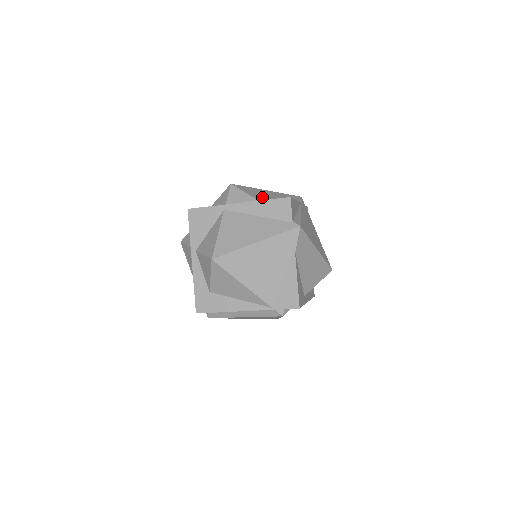
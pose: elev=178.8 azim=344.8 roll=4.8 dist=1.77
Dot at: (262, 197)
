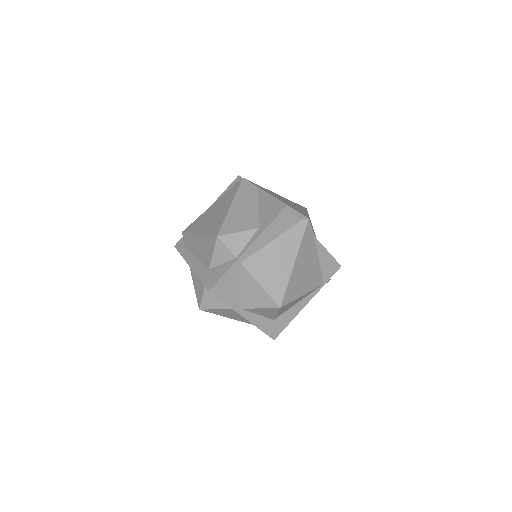
Dot at: (248, 220)
